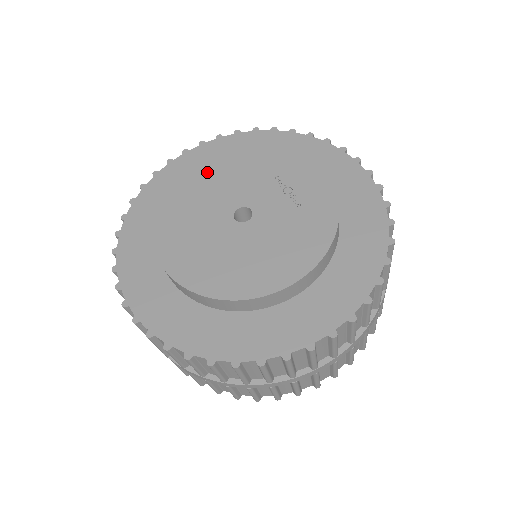
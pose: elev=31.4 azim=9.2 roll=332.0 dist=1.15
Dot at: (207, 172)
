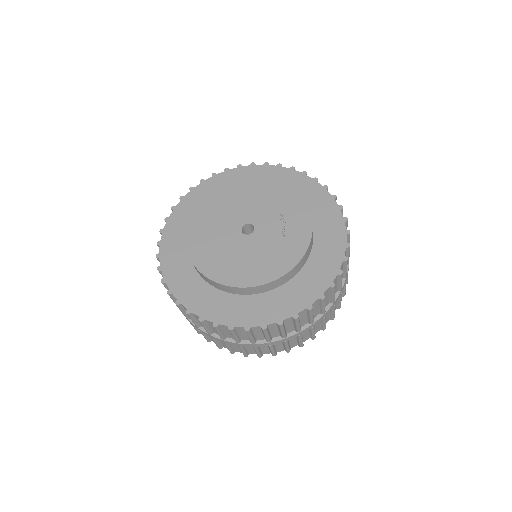
Dot at: (241, 190)
